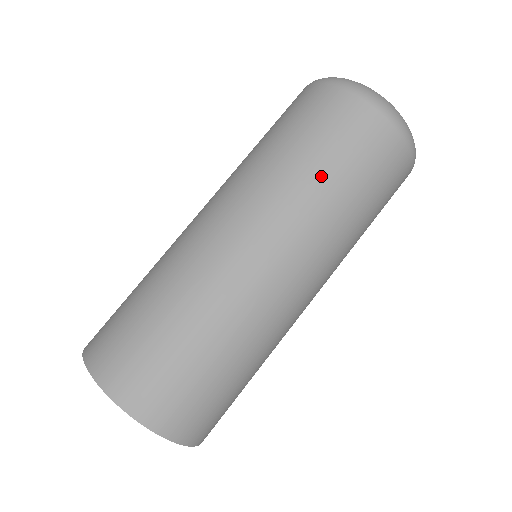
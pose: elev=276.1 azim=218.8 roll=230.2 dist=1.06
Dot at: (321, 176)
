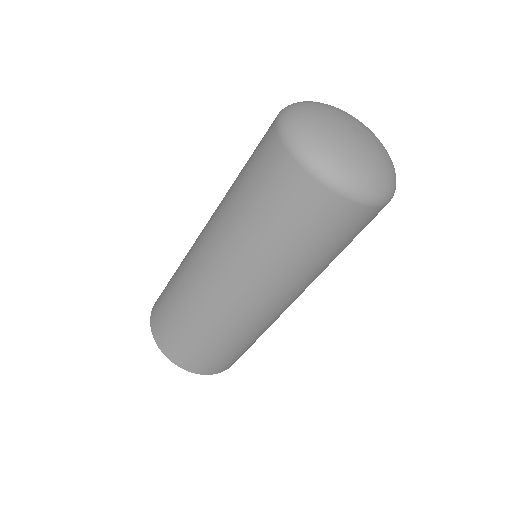
Dot at: (303, 257)
